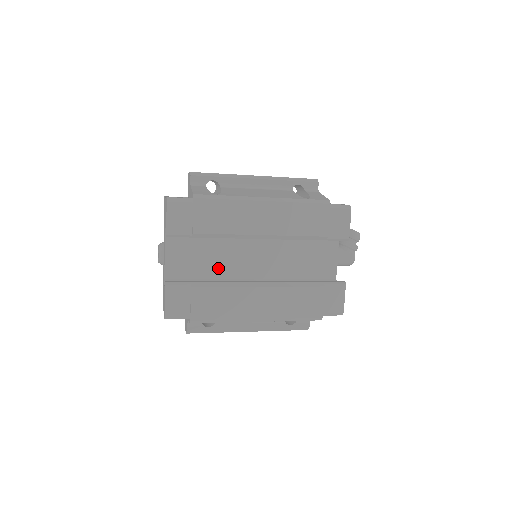
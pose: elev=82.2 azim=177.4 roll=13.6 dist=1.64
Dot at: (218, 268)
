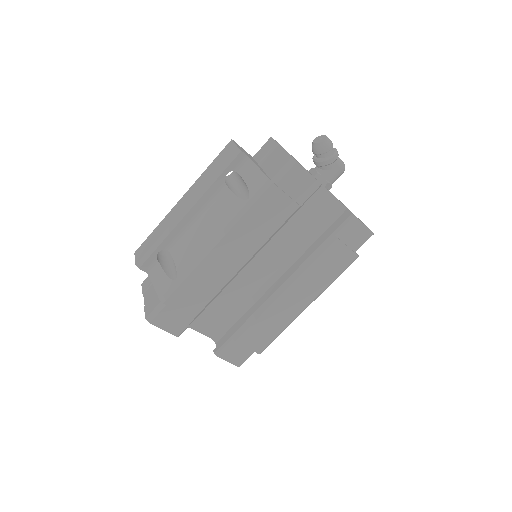
Dot at: (238, 297)
